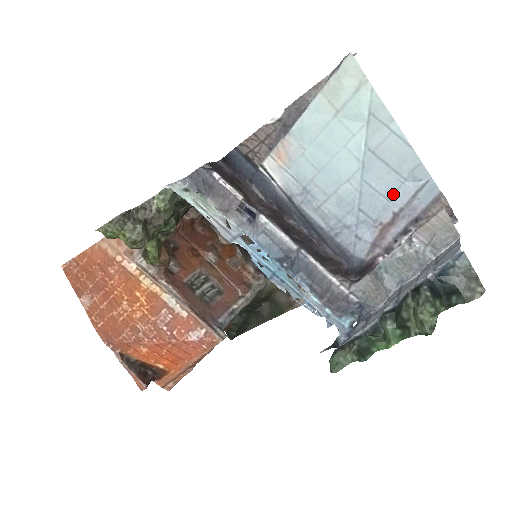
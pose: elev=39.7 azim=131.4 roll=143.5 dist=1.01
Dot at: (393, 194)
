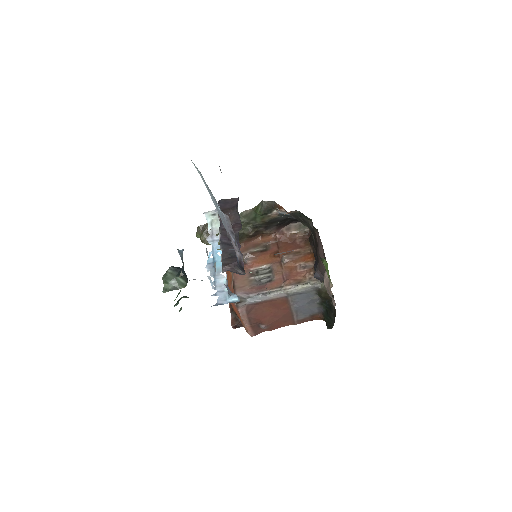
Dot at: occluded
